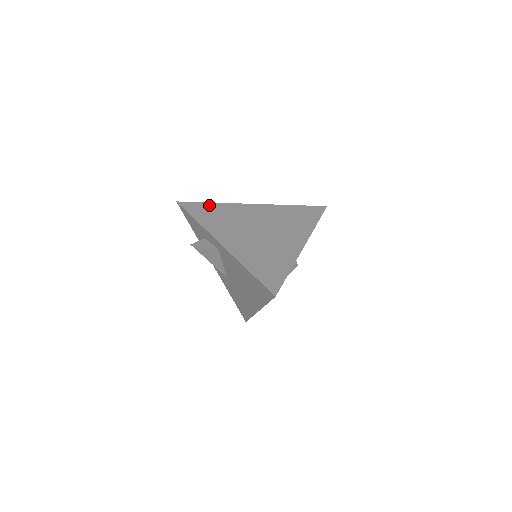
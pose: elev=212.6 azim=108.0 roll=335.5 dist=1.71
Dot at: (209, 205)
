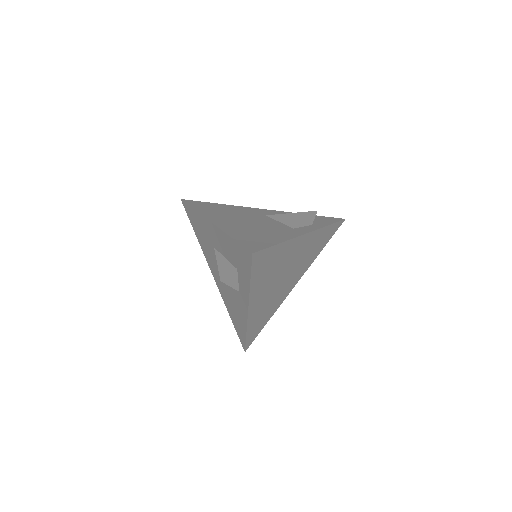
Dot at: (275, 250)
